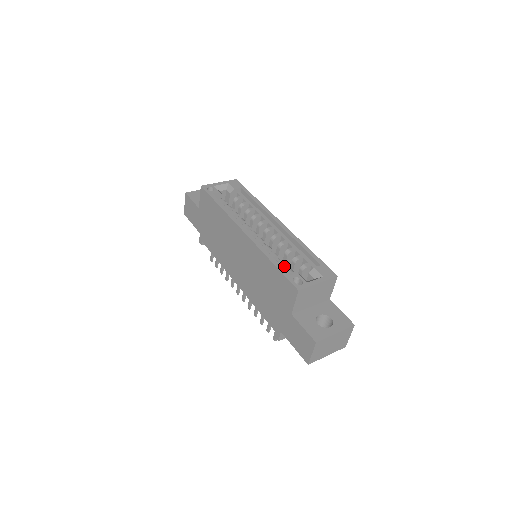
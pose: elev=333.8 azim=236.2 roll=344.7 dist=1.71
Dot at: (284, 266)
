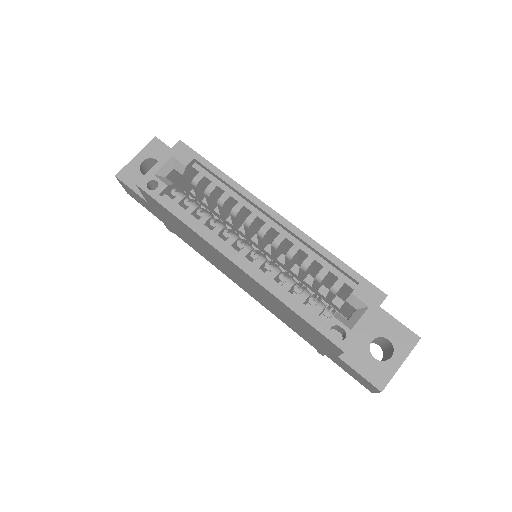
Dot at: (308, 297)
